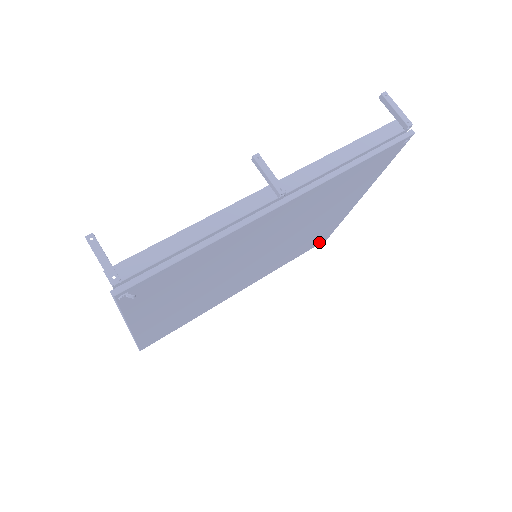
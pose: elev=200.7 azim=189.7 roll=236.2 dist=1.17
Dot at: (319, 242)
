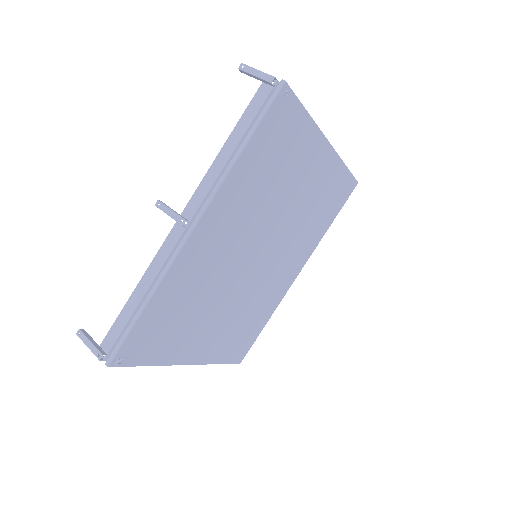
Dot at: (348, 192)
